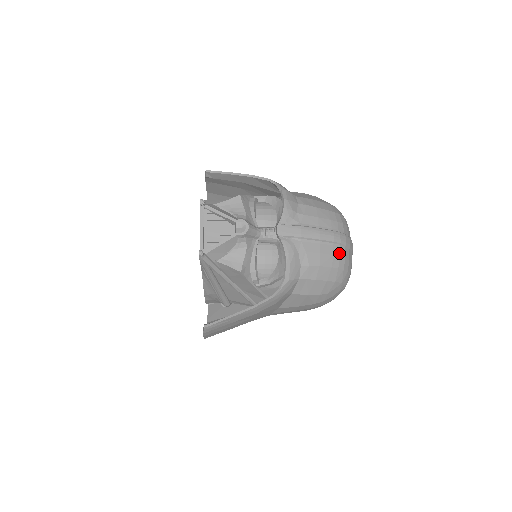
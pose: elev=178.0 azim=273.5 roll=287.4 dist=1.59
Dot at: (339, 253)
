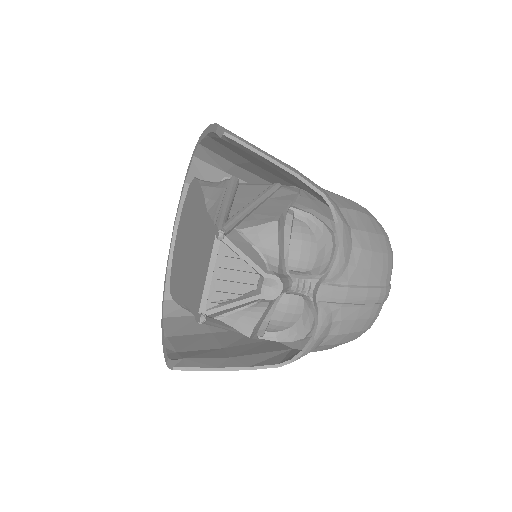
Dot at: (375, 313)
